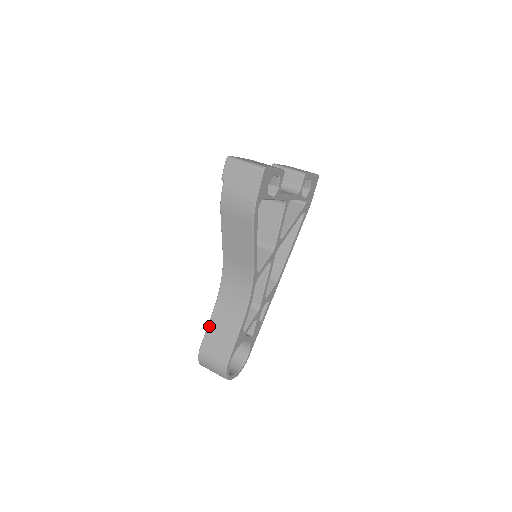
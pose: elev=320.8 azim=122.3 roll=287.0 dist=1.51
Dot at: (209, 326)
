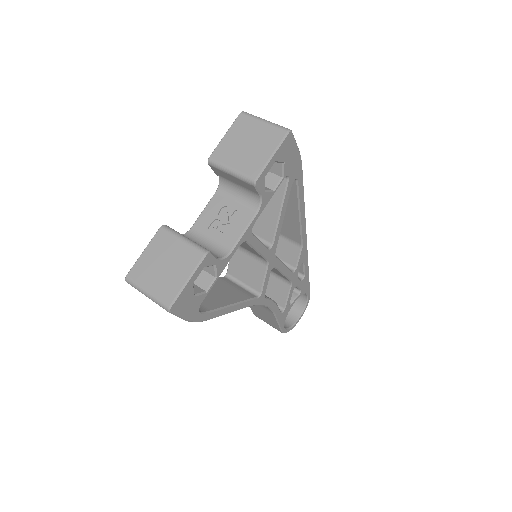
Dot at: occluded
